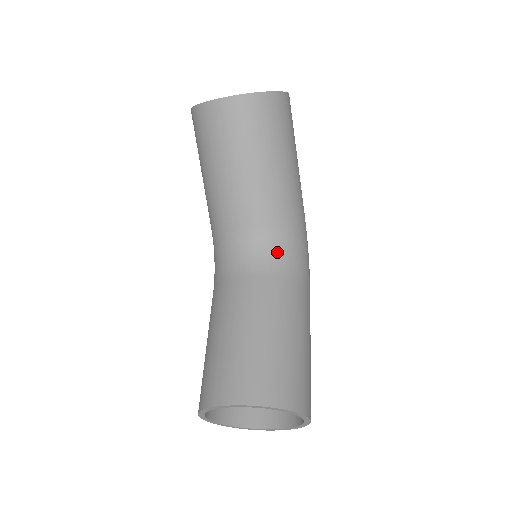
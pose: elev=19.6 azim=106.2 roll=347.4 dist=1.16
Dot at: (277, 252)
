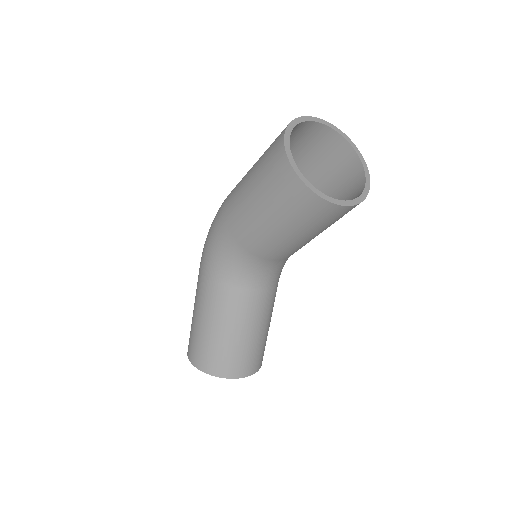
Dot at: (282, 268)
